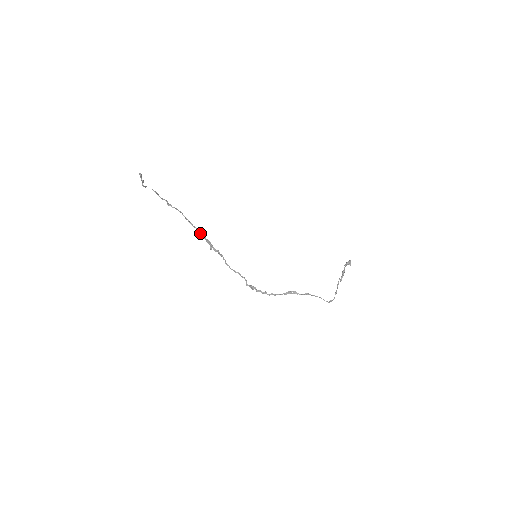
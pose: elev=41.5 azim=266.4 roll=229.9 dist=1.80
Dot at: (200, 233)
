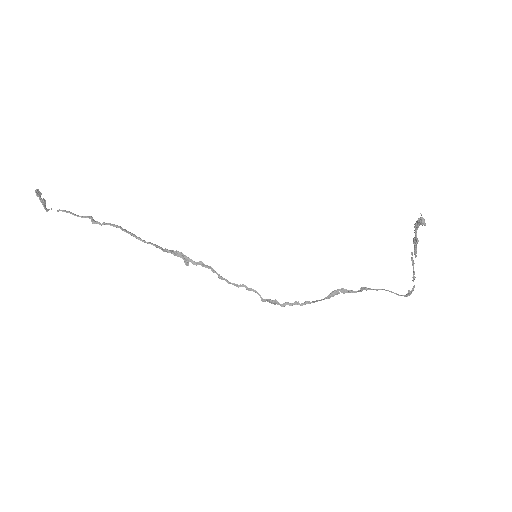
Dot at: (159, 248)
